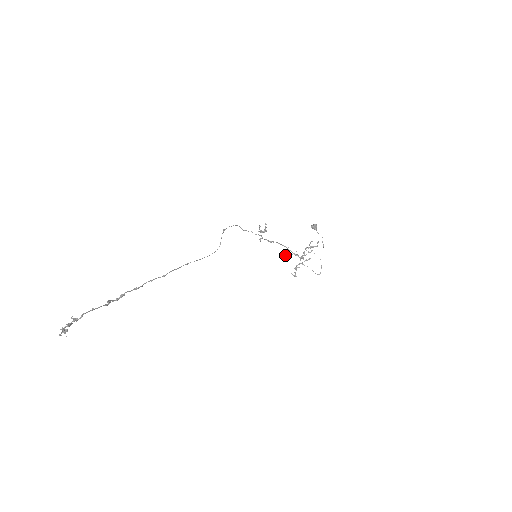
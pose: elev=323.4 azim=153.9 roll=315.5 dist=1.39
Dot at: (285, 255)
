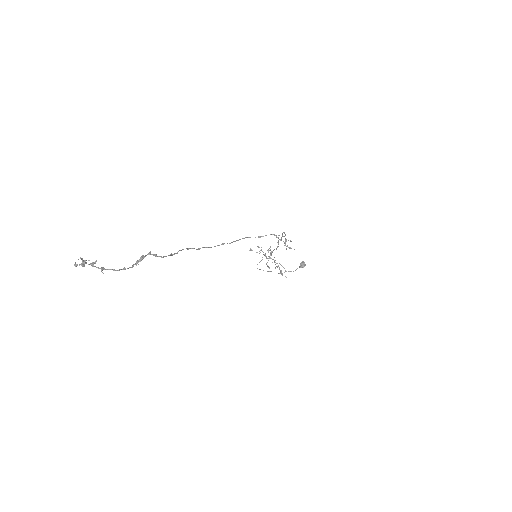
Dot at: (268, 250)
